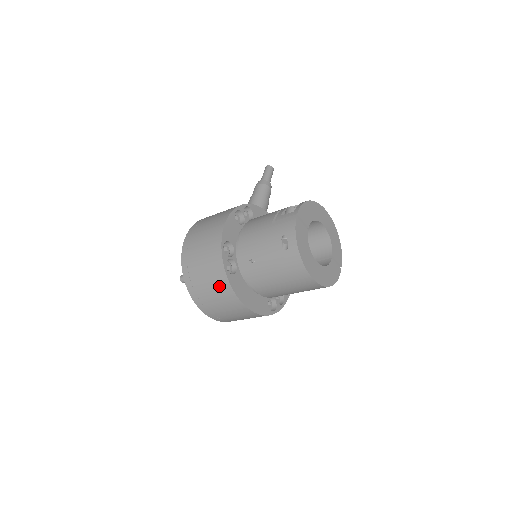
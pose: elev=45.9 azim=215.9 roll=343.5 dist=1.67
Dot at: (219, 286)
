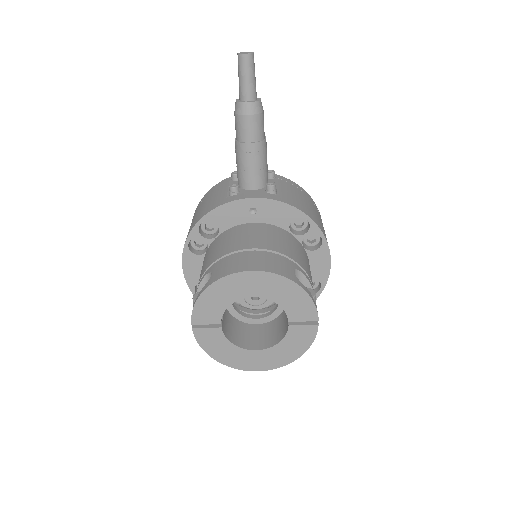
Dot at: occluded
